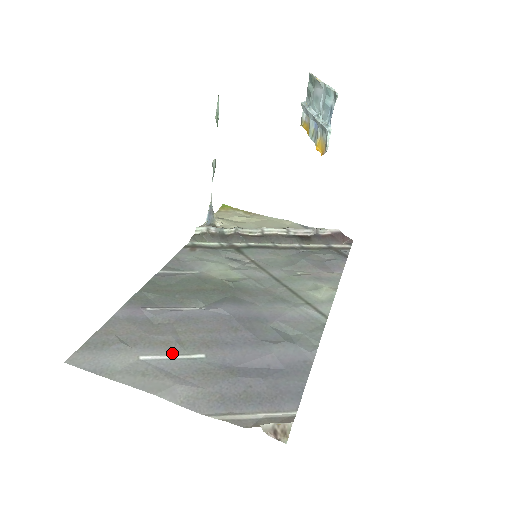
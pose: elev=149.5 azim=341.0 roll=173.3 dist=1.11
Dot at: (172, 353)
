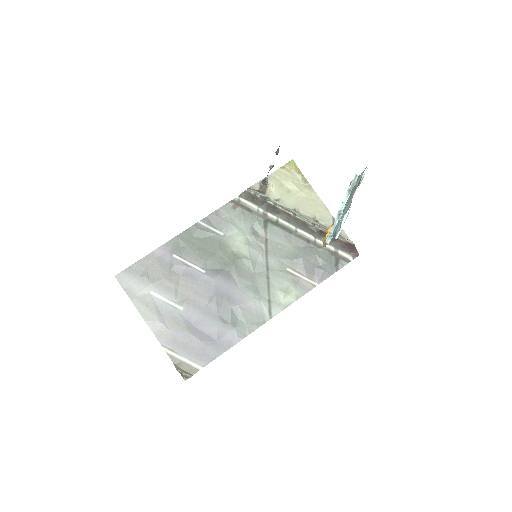
Dot at: (168, 298)
